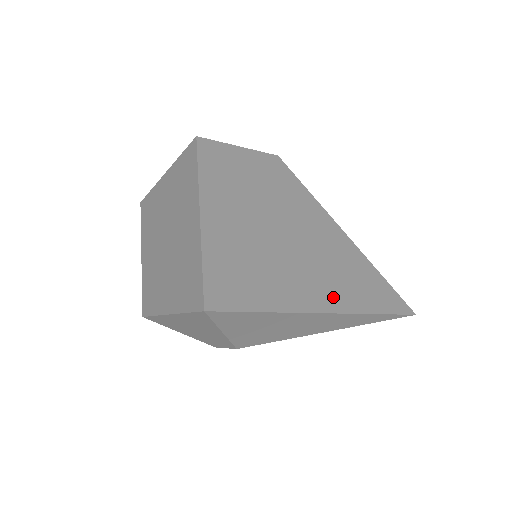
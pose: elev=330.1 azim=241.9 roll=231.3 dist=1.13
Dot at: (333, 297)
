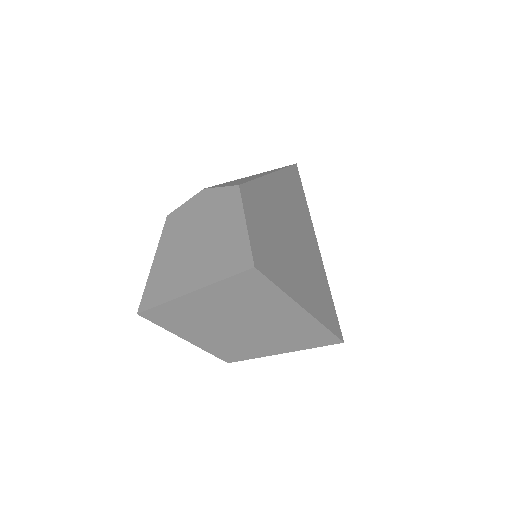
Dot at: (309, 229)
